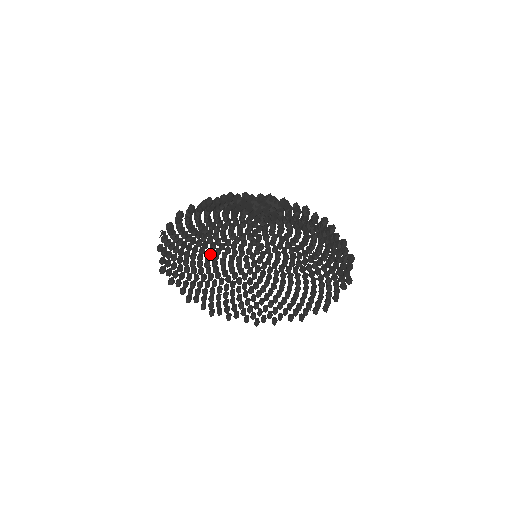
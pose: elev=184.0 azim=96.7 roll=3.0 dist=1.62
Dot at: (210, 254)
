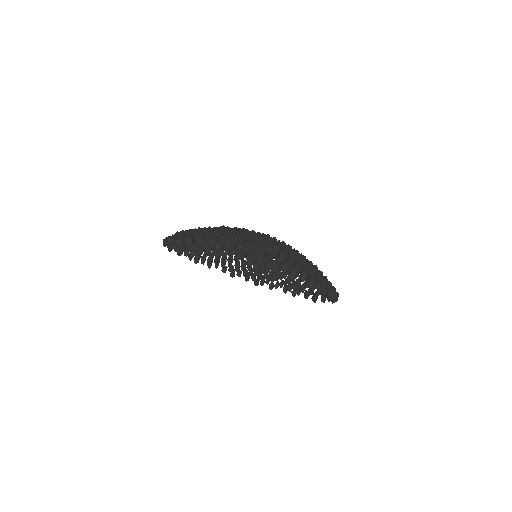
Dot at: occluded
